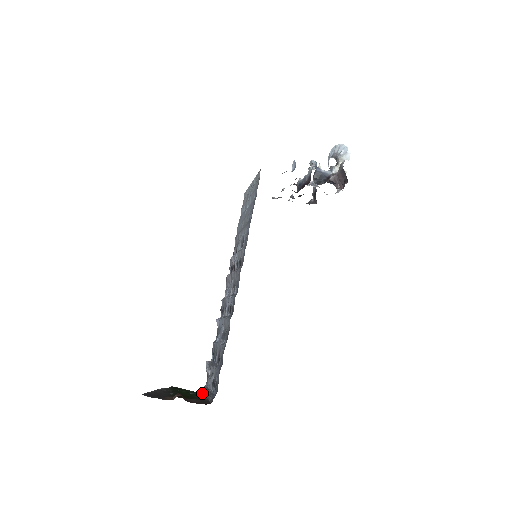
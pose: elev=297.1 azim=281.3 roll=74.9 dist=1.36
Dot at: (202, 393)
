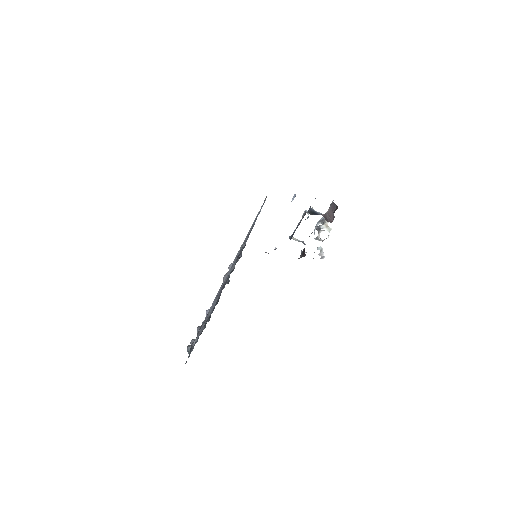
Dot at: occluded
